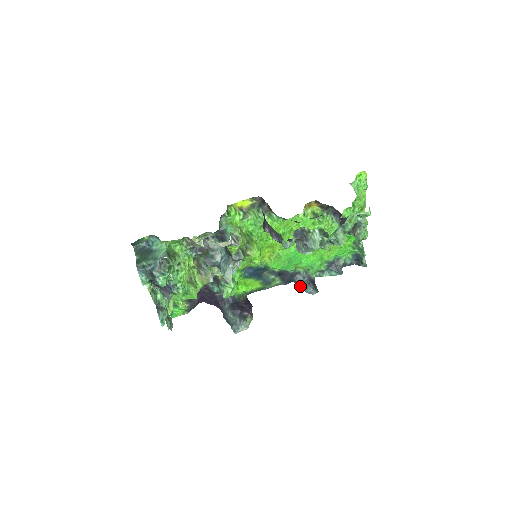
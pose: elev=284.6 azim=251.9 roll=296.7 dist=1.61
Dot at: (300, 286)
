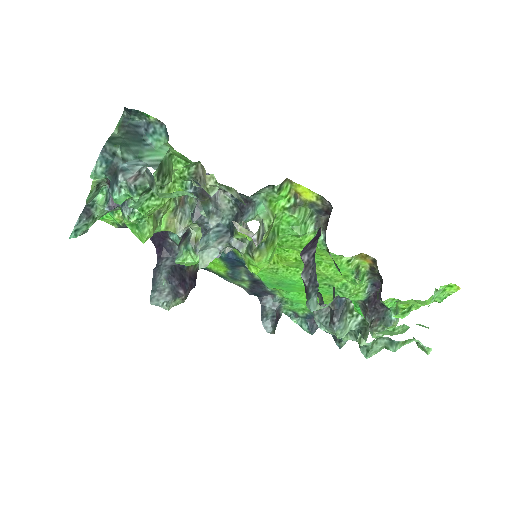
Dot at: (262, 309)
